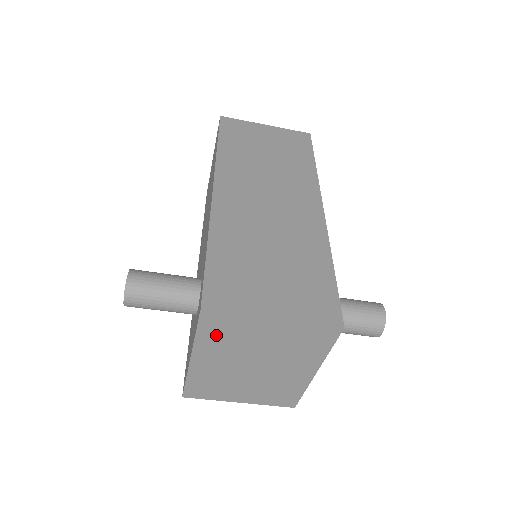
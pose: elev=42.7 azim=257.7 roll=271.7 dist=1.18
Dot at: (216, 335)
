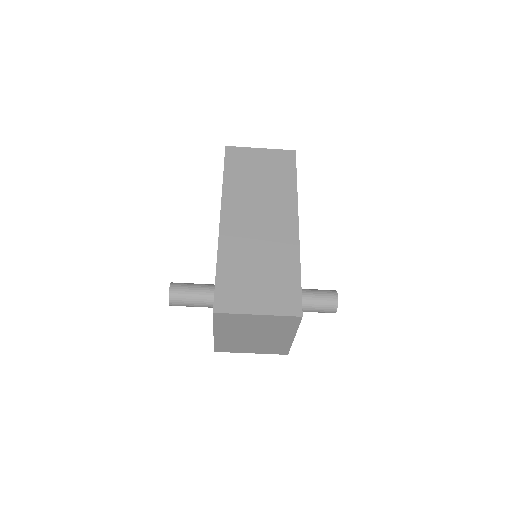
Dot at: (226, 323)
